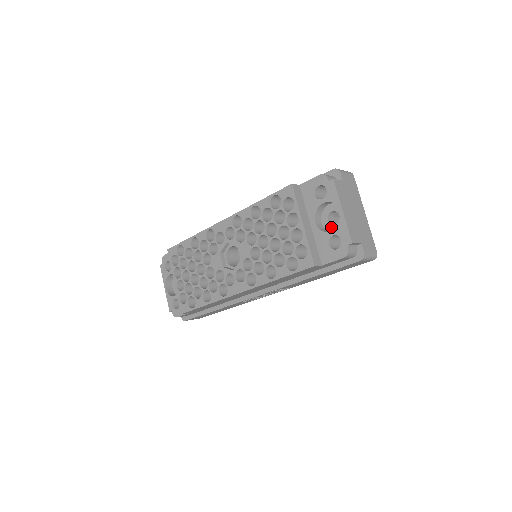
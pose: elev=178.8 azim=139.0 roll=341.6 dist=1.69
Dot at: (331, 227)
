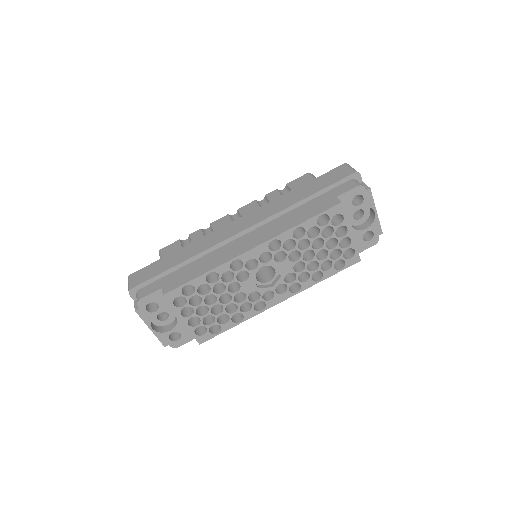
Dot at: (356, 222)
